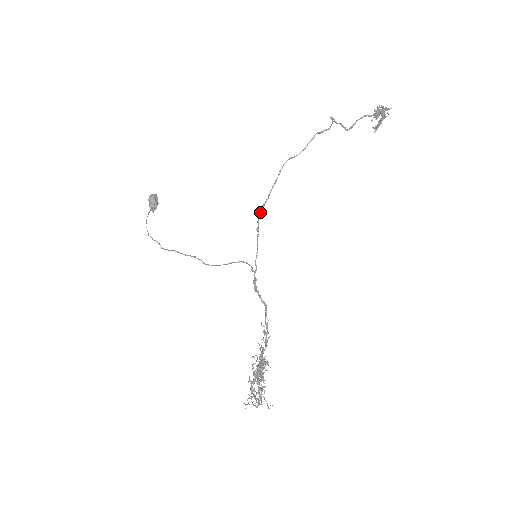
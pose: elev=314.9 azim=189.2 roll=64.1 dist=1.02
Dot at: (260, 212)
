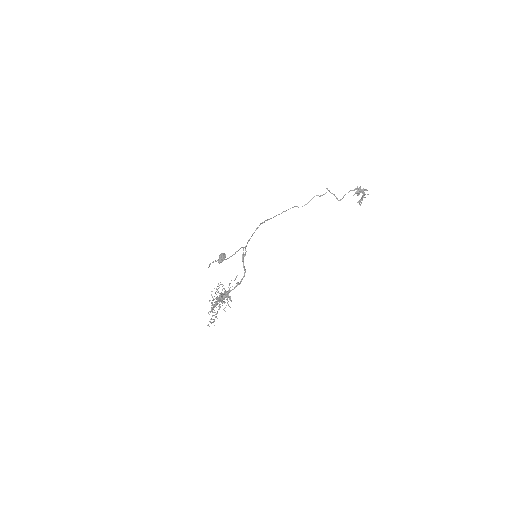
Dot at: (263, 222)
